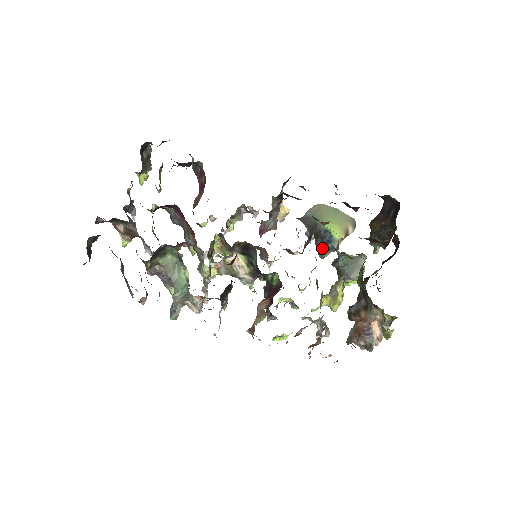
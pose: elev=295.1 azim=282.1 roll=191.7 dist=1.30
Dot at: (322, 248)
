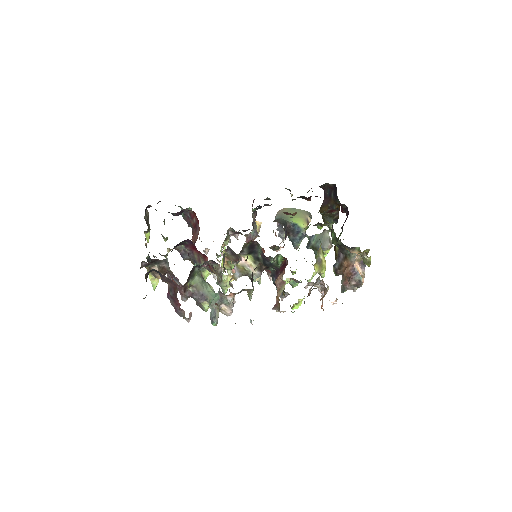
Dot at: (295, 240)
